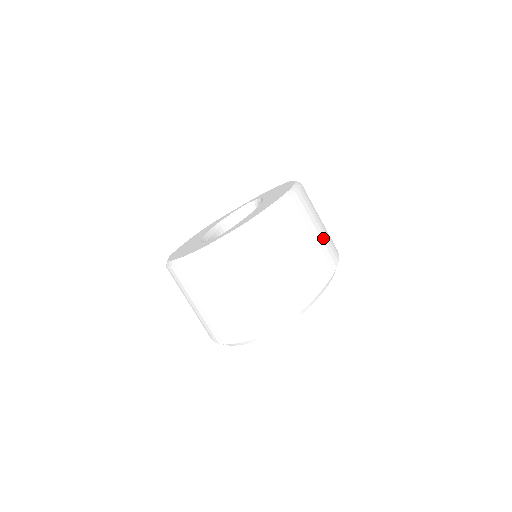
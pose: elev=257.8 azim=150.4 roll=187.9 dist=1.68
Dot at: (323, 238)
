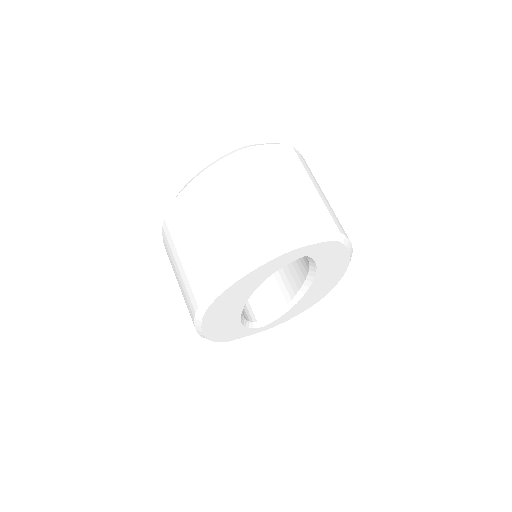
Dot at: occluded
